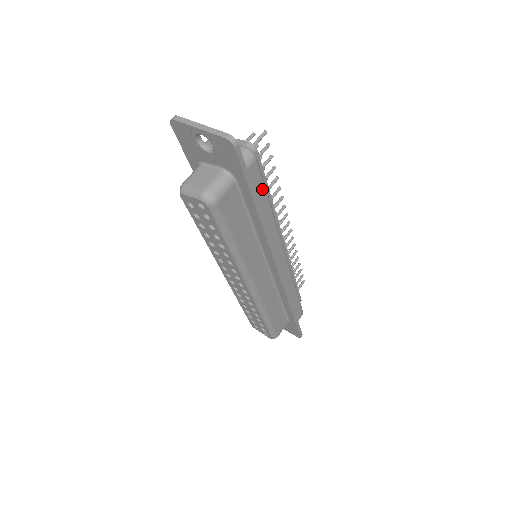
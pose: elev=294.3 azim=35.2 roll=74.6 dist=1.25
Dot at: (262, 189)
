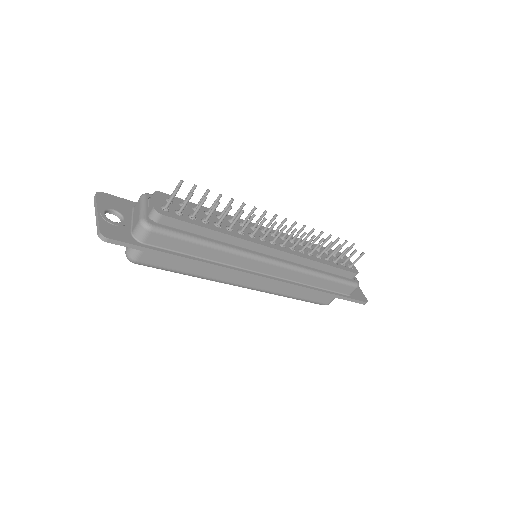
Dot at: (181, 242)
